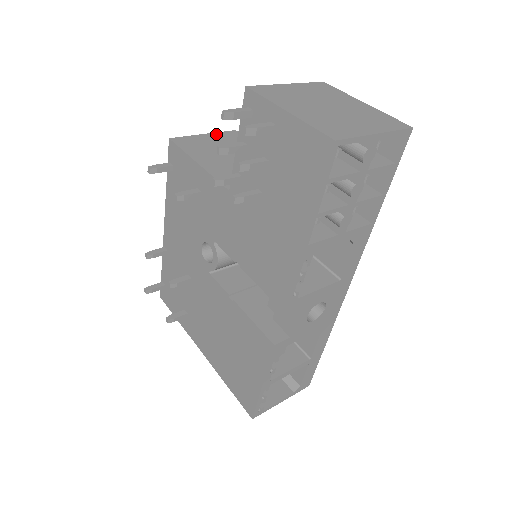
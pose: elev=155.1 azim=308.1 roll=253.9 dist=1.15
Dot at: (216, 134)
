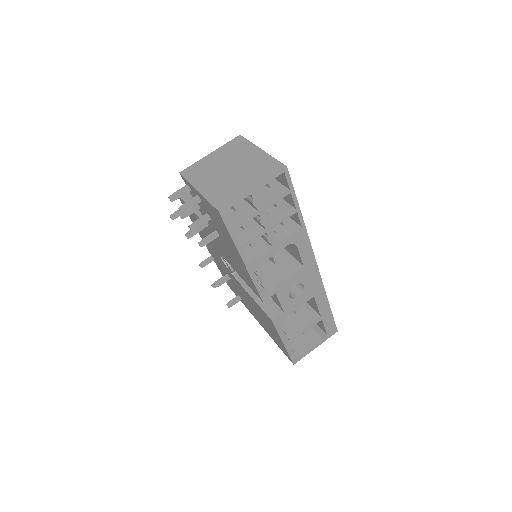
Dot at: occluded
